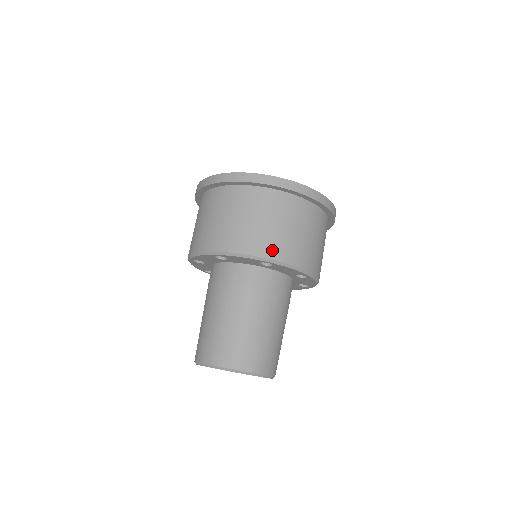
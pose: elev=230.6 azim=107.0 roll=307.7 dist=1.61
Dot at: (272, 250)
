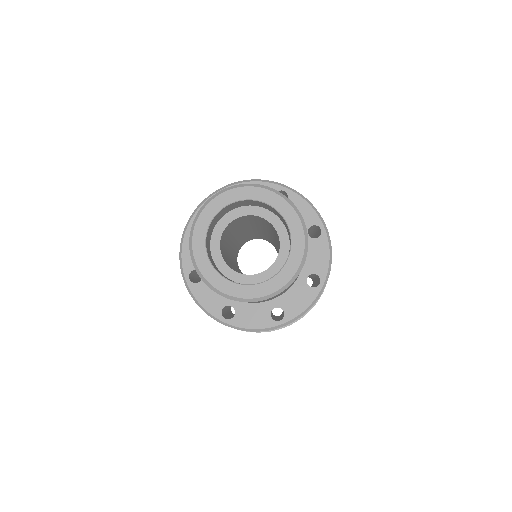
Dot at: occluded
